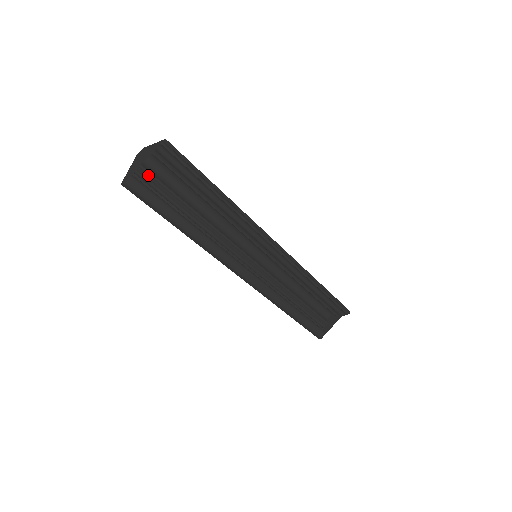
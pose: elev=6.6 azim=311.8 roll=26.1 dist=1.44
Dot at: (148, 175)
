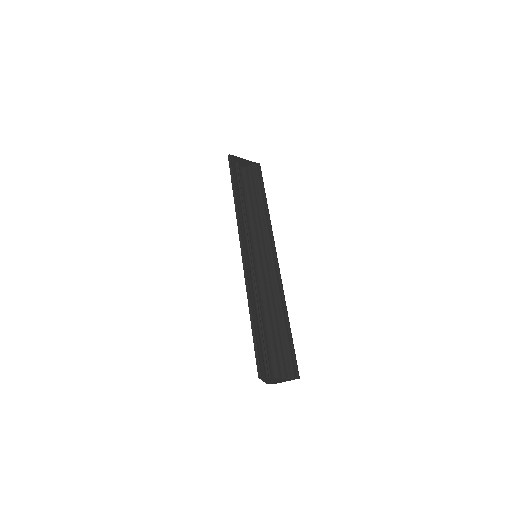
Dot at: (238, 170)
